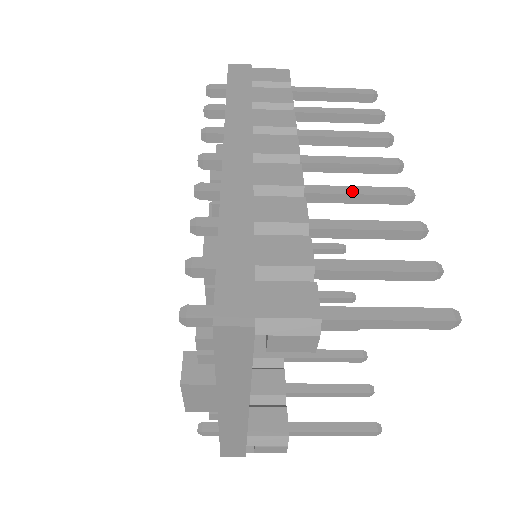
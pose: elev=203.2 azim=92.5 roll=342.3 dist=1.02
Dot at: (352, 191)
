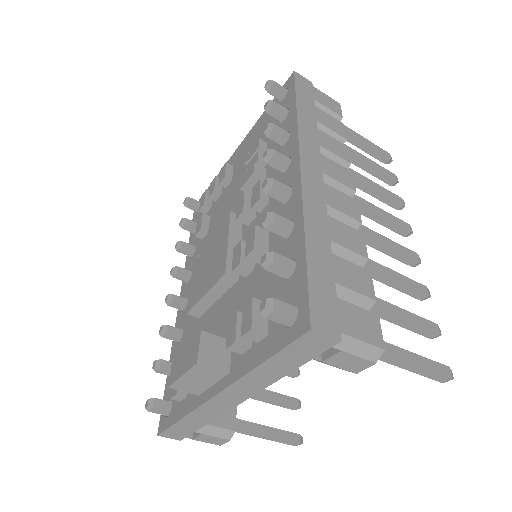
Dot at: (383, 240)
